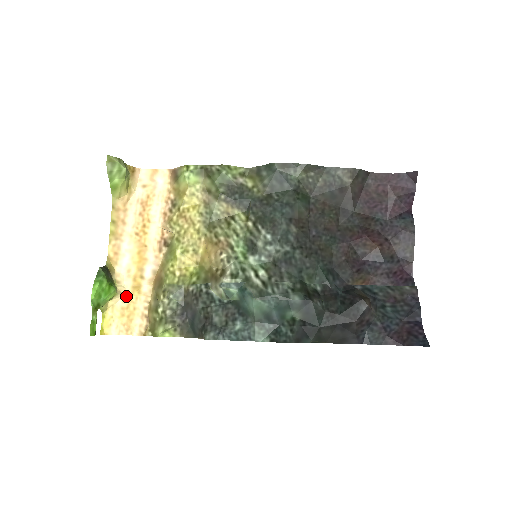
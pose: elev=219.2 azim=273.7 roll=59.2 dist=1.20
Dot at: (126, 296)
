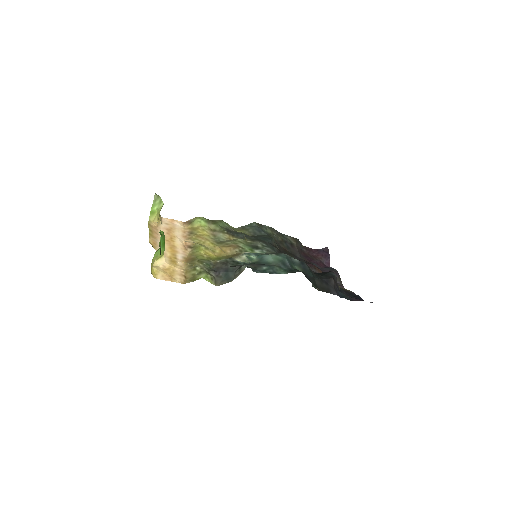
Dot at: (166, 263)
